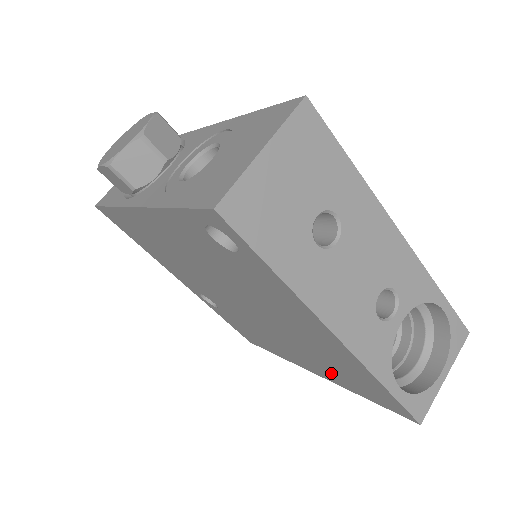
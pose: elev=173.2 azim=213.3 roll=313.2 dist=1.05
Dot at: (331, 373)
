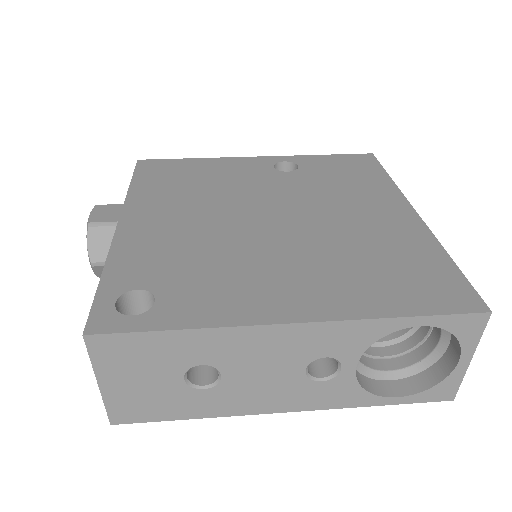
Dot at: occluded
